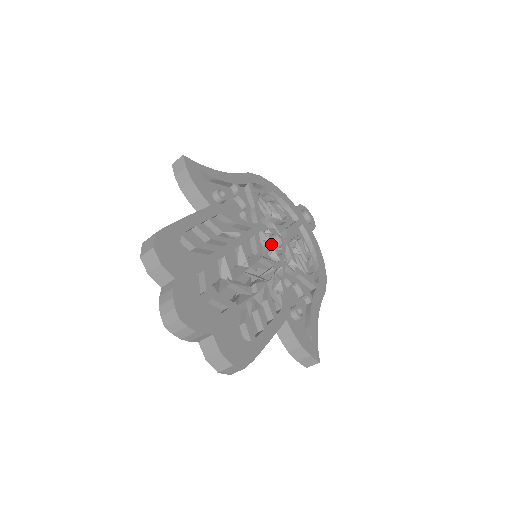
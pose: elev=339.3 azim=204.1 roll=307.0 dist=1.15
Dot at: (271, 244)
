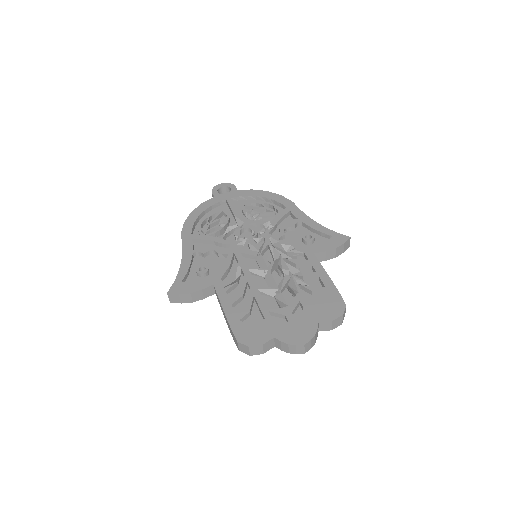
Dot at: (249, 240)
